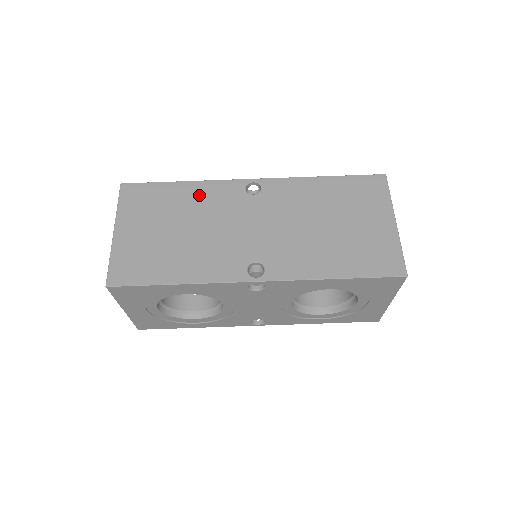
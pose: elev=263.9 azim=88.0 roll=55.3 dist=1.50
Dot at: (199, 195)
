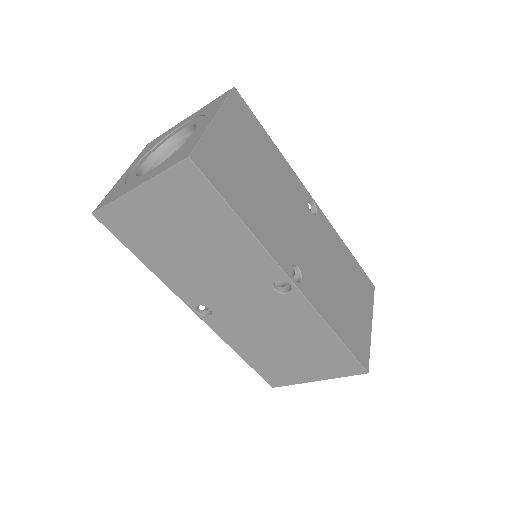
Dot at: (238, 246)
